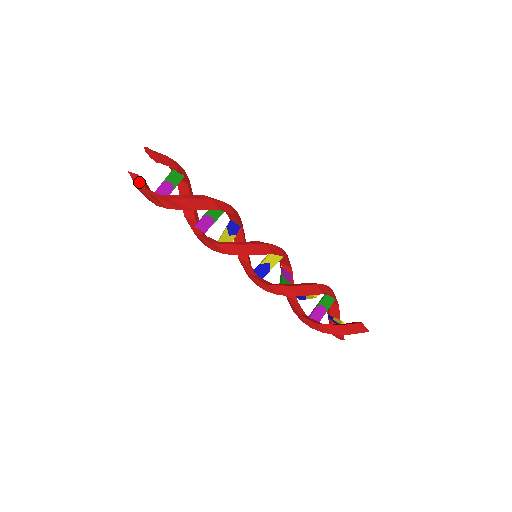
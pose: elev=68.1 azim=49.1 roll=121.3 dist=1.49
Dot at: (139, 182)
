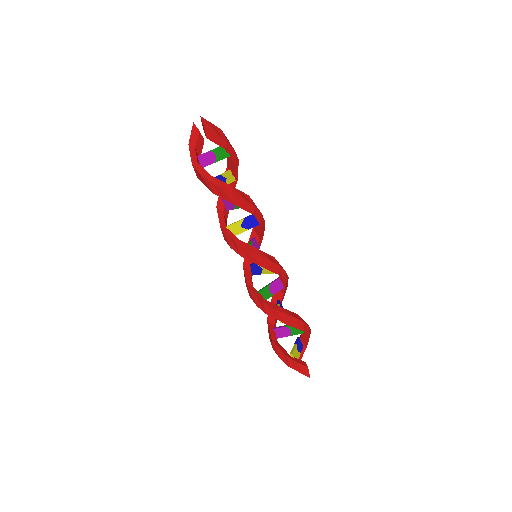
Dot at: (194, 138)
